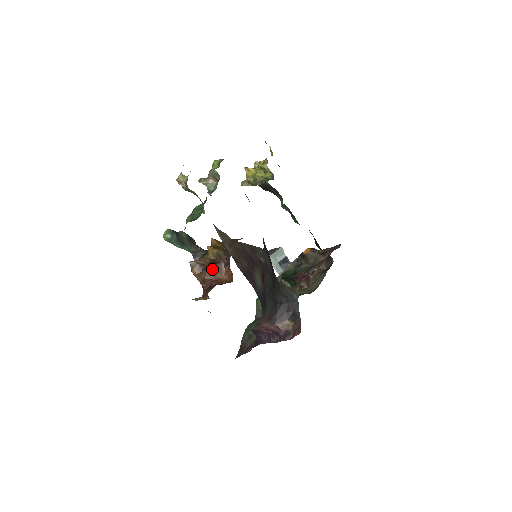
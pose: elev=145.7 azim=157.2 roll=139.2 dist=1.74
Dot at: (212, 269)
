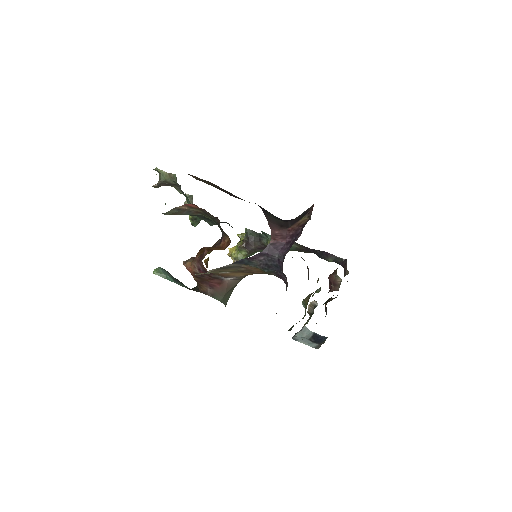
Dot at: (206, 248)
